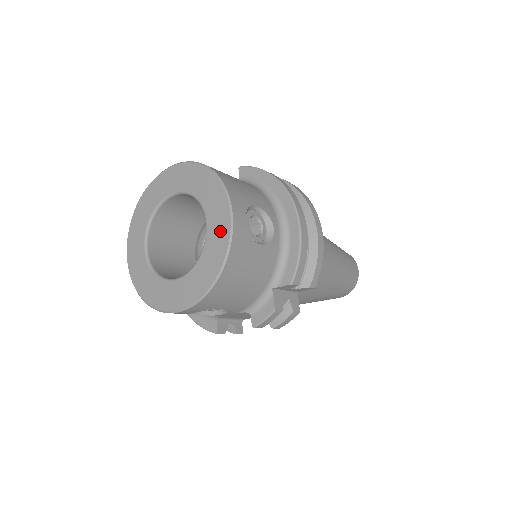
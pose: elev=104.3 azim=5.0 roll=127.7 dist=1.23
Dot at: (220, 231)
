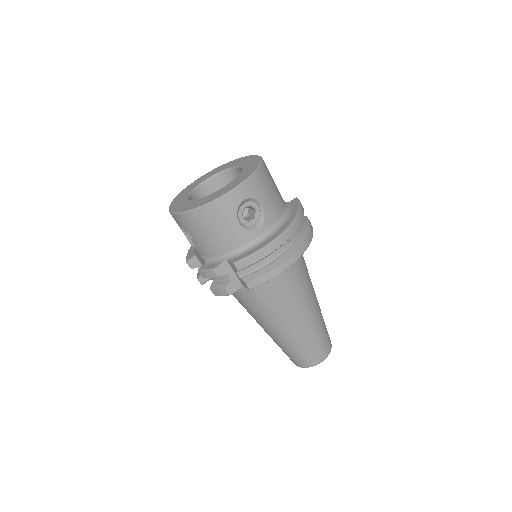
Dot at: (225, 190)
